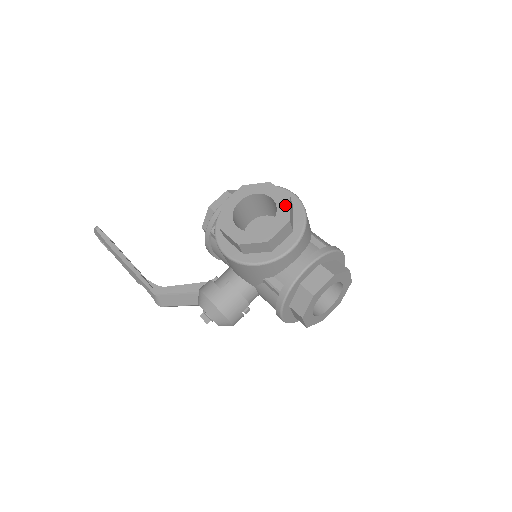
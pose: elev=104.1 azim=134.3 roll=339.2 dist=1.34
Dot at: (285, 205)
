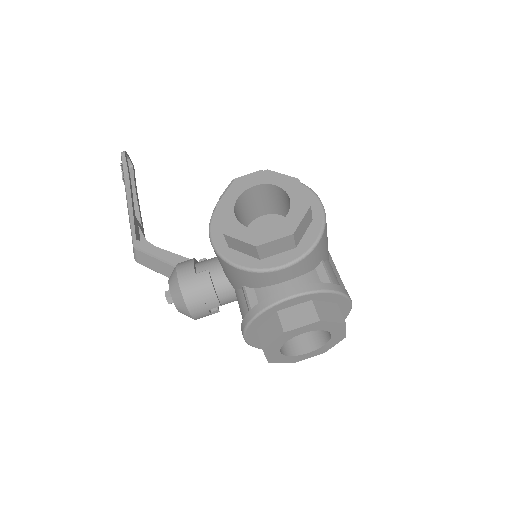
Dot at: (299, 213)
